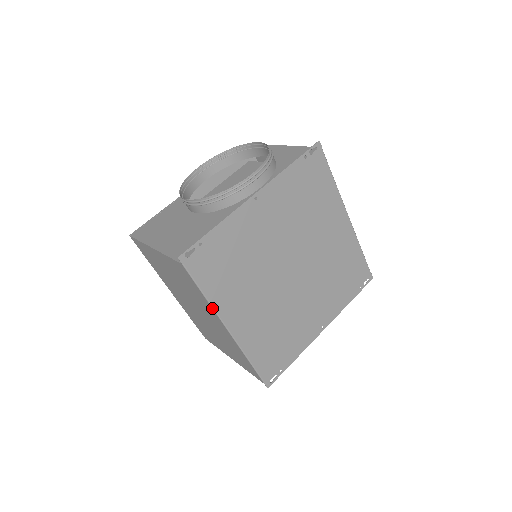
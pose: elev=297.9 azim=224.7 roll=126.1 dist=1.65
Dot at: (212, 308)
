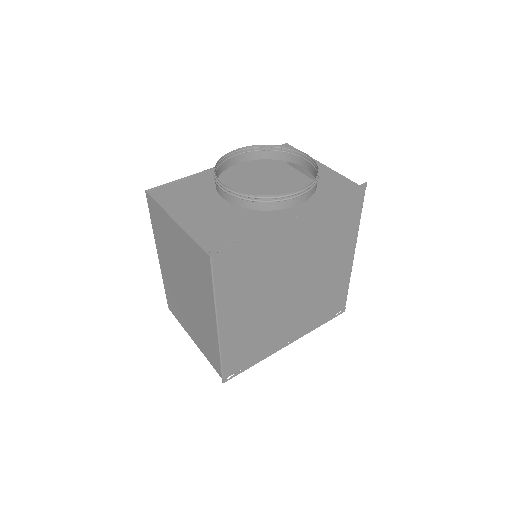
Dot at: (214, 303)
